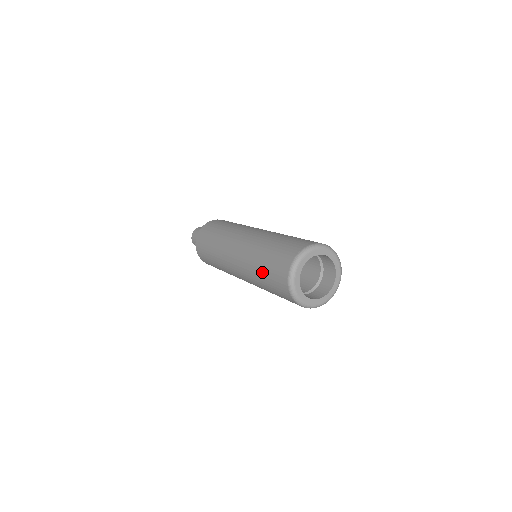
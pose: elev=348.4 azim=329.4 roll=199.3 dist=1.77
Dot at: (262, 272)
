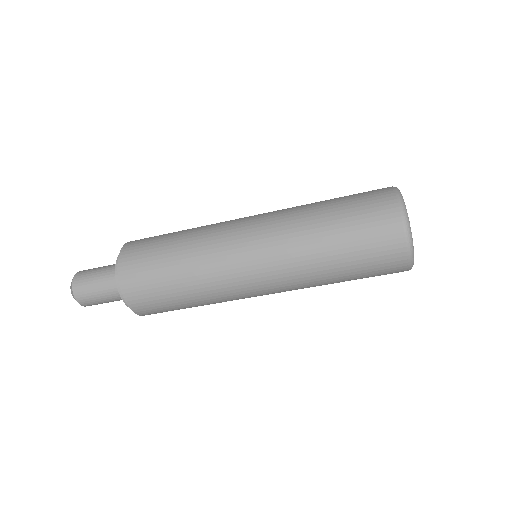
Dot at: (333, 211)
